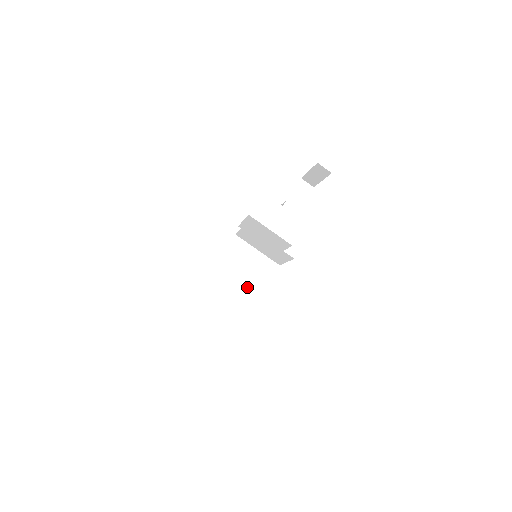
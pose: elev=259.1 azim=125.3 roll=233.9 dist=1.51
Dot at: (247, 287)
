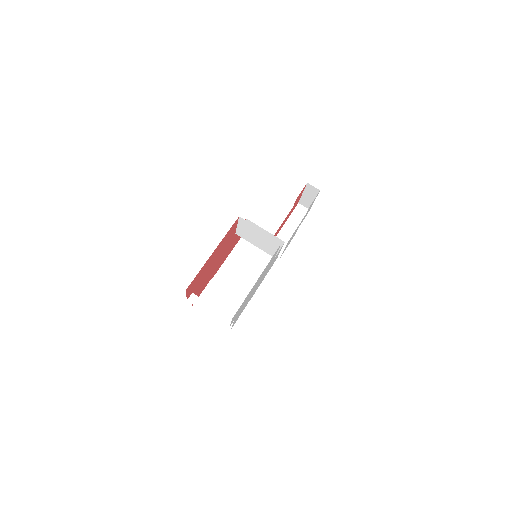
Dot at: (251, 286)
